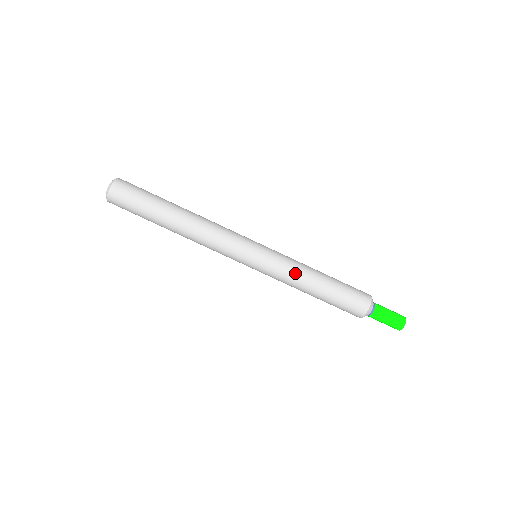
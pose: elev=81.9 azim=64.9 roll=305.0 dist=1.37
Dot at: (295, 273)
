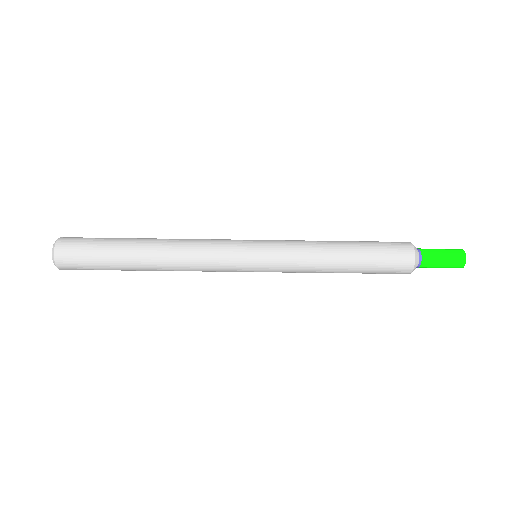
Dot at: (308, 270)
